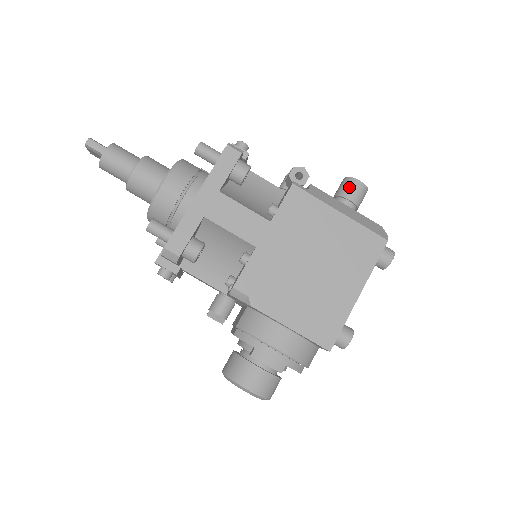
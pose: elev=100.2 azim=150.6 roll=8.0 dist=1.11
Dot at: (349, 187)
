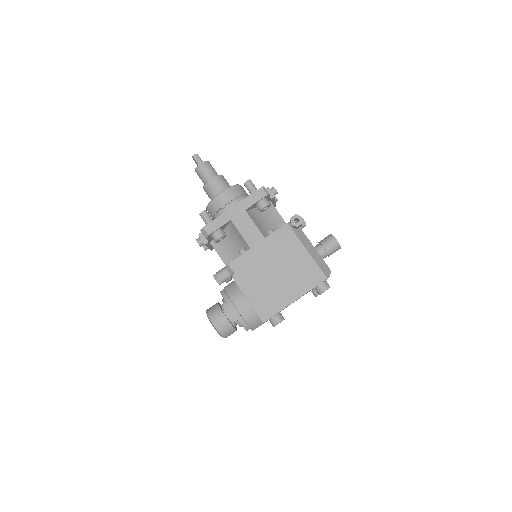
Dot at: (328, 240)
